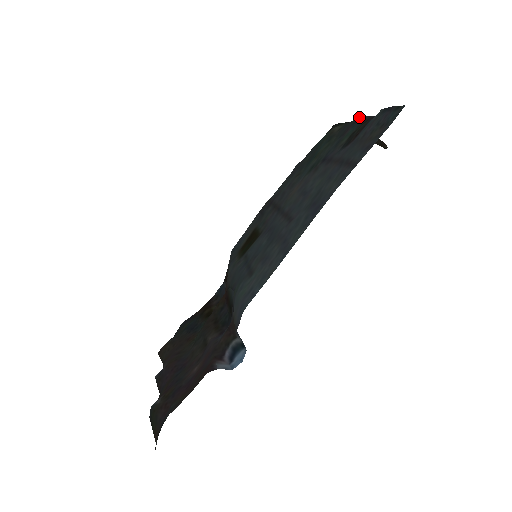
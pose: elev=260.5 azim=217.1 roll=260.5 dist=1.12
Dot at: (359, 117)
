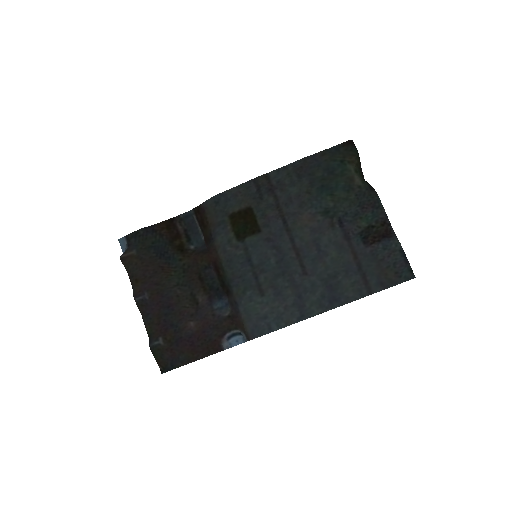
Dot at: (379, 199)
